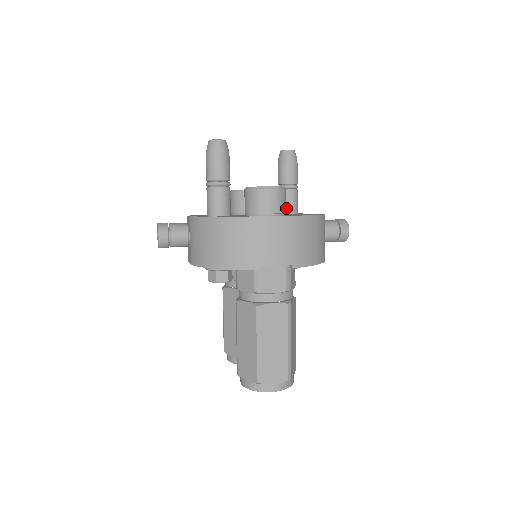
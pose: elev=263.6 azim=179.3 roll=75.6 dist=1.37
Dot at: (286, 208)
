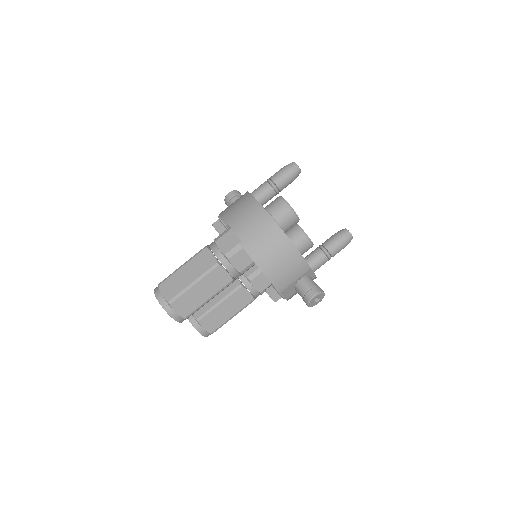
Dot at: (307, 258)
